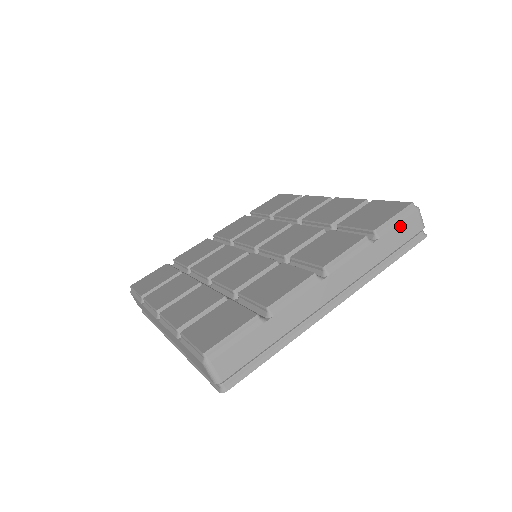
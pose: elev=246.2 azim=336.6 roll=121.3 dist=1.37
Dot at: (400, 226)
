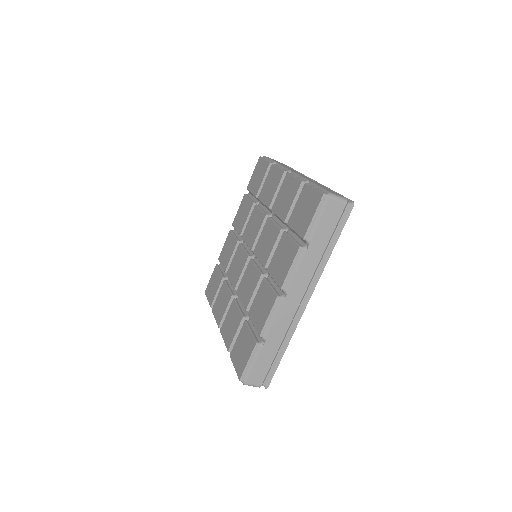
Dot at: (322, 221)
